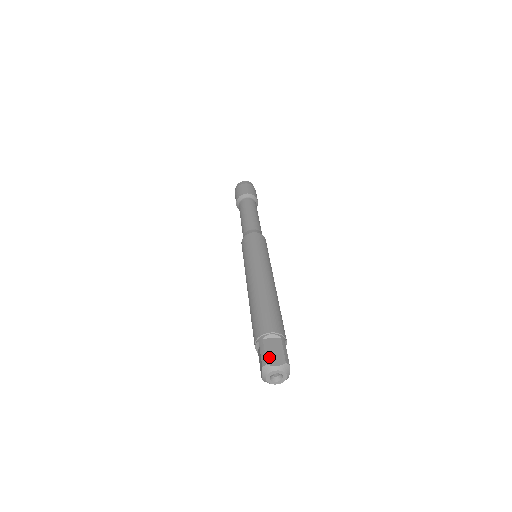
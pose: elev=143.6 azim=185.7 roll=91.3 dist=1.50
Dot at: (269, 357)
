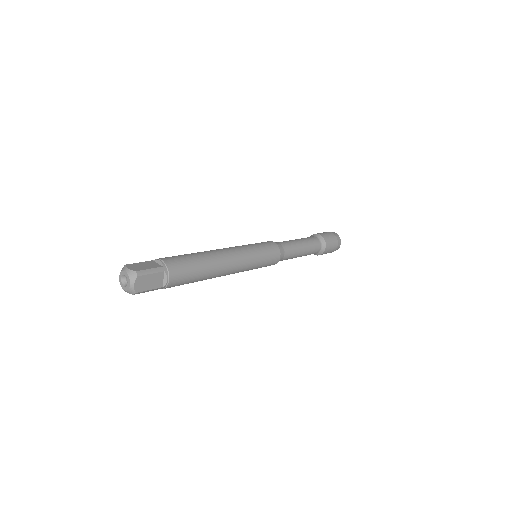
Dot at: (135, 264)
